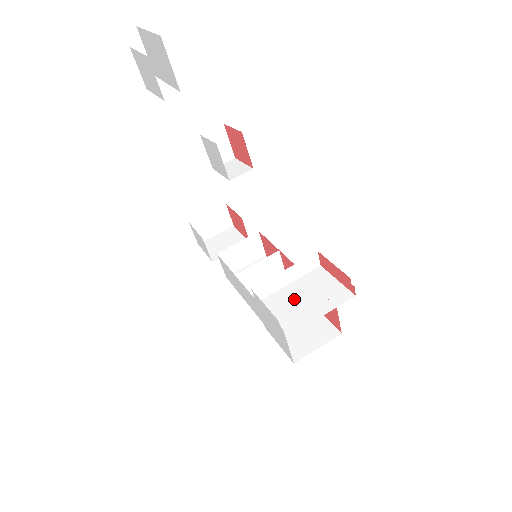
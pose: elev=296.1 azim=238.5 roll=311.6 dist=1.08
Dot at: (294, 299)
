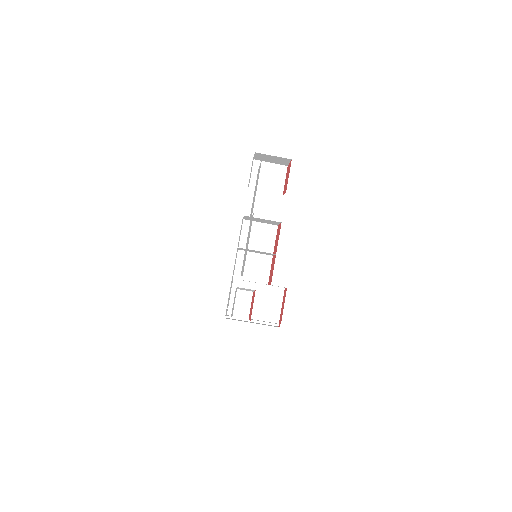
Dot at: occluded
